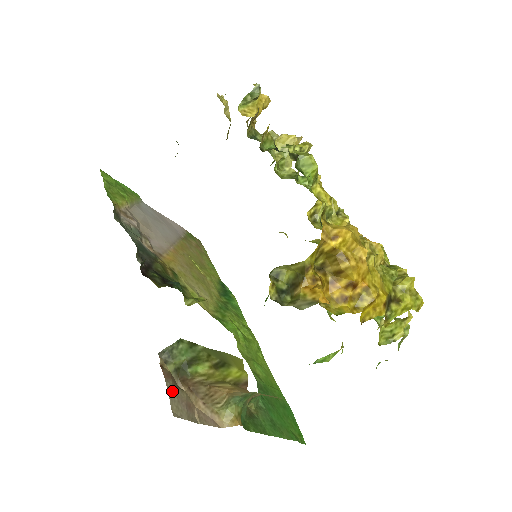
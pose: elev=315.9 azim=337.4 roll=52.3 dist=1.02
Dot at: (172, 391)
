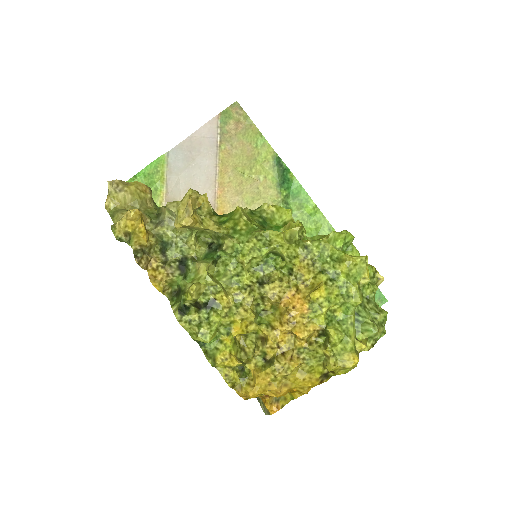
Dot at: occluded
